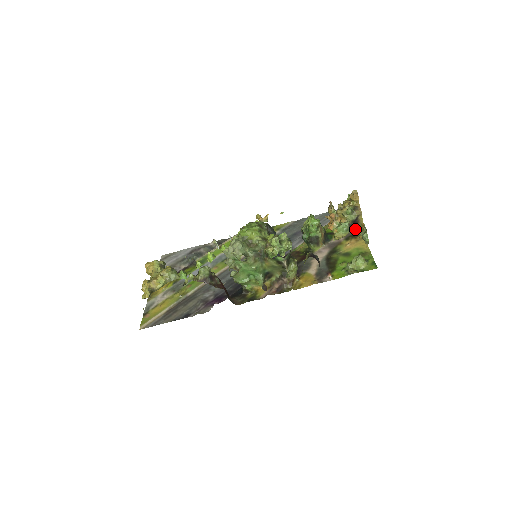
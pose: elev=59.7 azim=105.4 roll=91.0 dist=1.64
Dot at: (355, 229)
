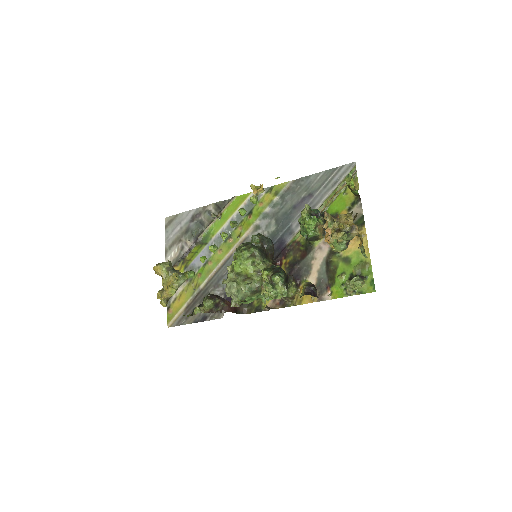
Dot at: (357, 215)
